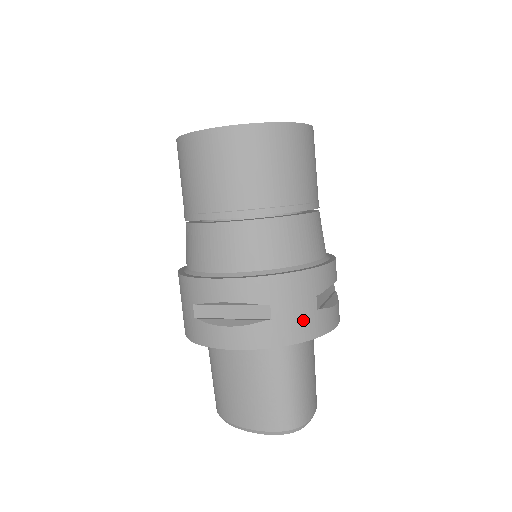
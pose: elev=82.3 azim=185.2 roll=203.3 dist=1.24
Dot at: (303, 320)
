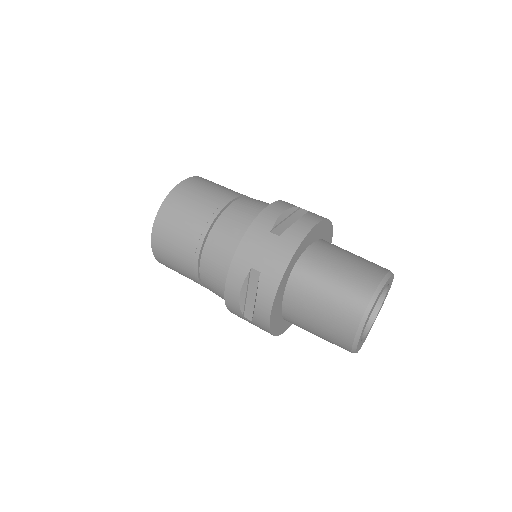
Dot at: (276, 251)
